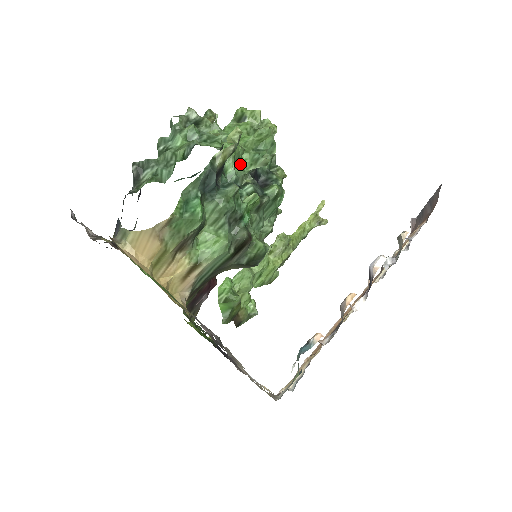
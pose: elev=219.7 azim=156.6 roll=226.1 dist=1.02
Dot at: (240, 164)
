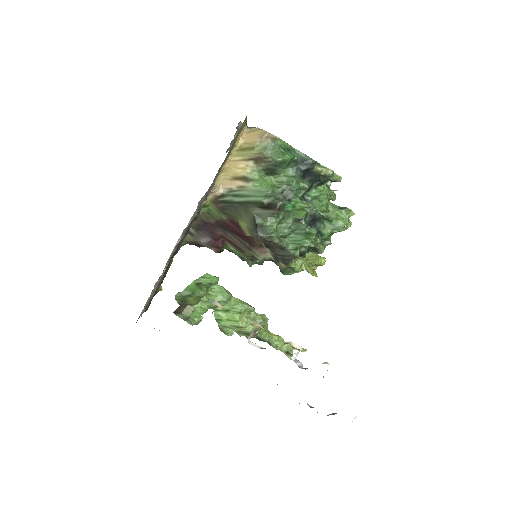
Dot at: (318, 204)
